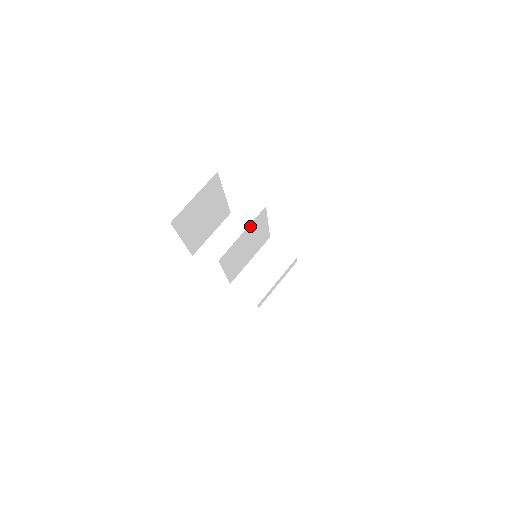
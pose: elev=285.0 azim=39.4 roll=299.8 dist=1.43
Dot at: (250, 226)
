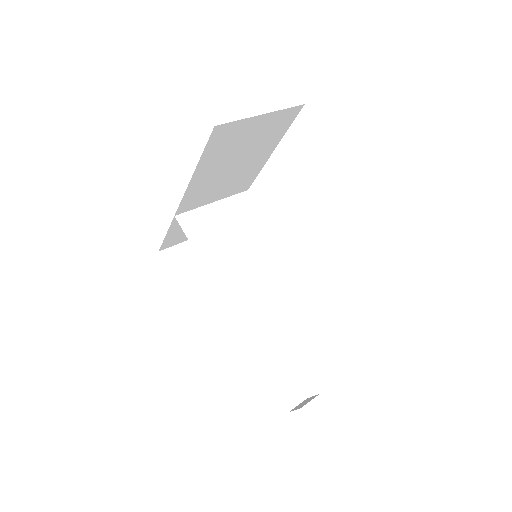
Dot at: (227, 204)
